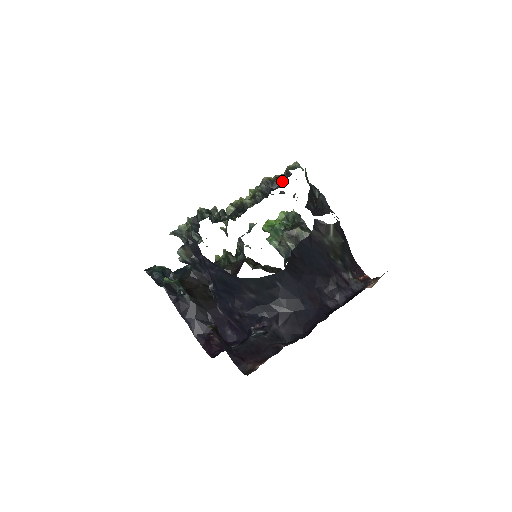
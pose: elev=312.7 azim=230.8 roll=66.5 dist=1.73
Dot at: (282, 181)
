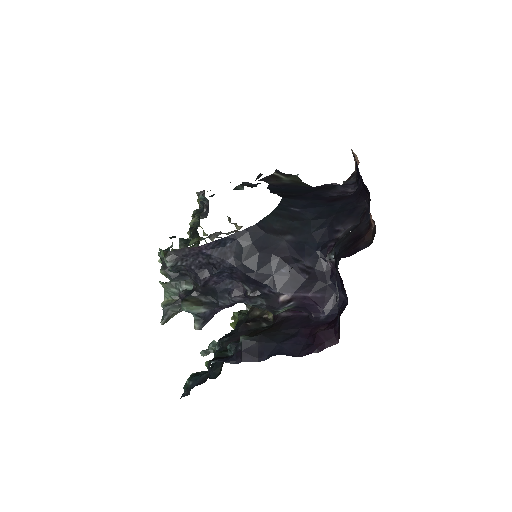
Dot at: occluded
